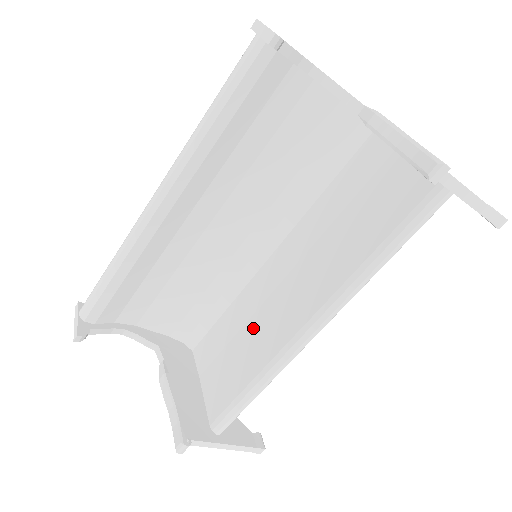
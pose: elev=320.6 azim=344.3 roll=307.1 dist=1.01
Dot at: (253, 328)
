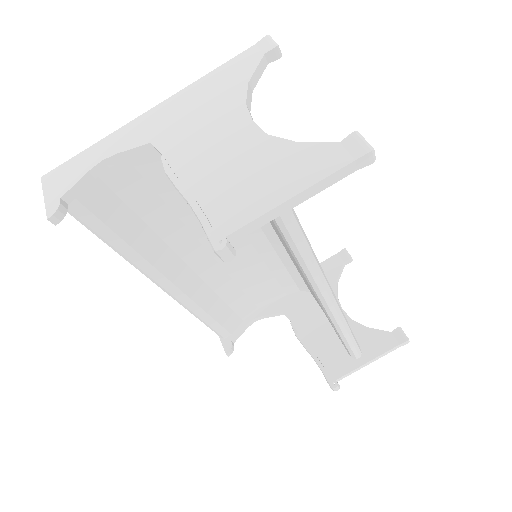
Dot at: occluded
